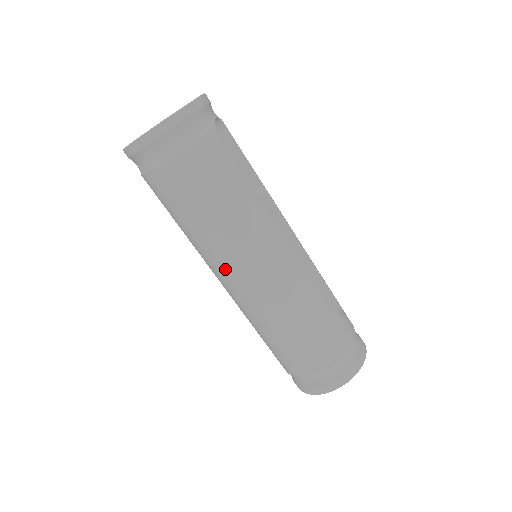
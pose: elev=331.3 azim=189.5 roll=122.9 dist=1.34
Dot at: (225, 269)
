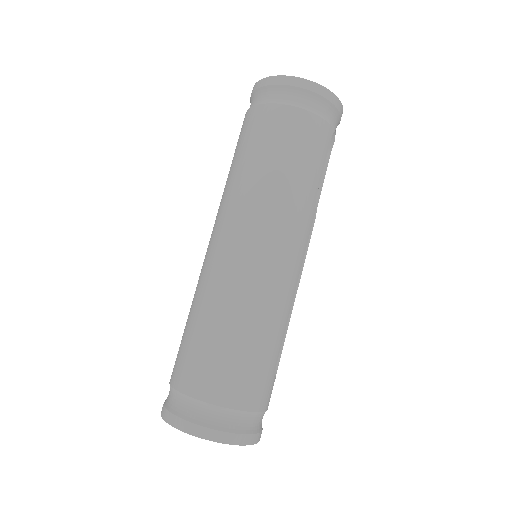
Dot at: (236, 223)
